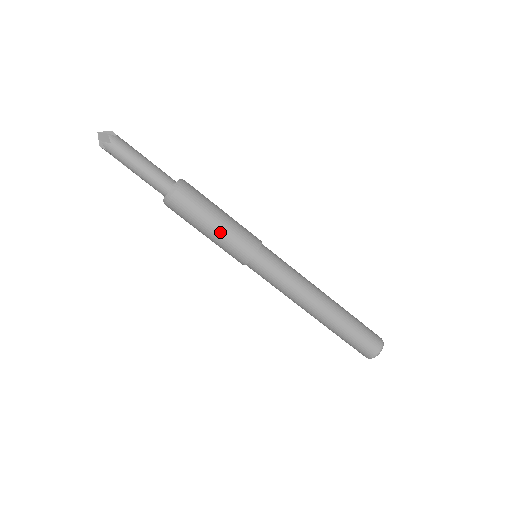
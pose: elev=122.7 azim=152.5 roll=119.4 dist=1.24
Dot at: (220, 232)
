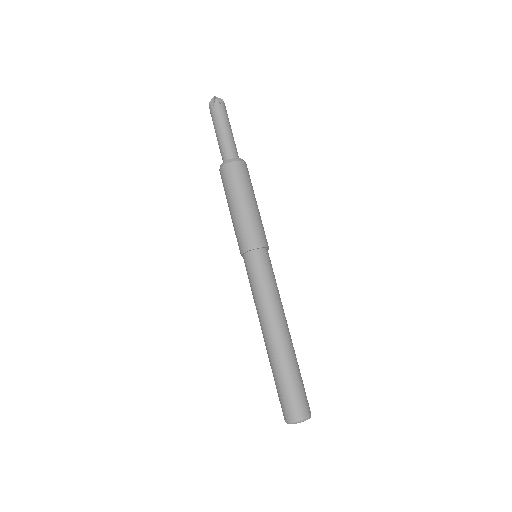
Dot at: (236, 215)
